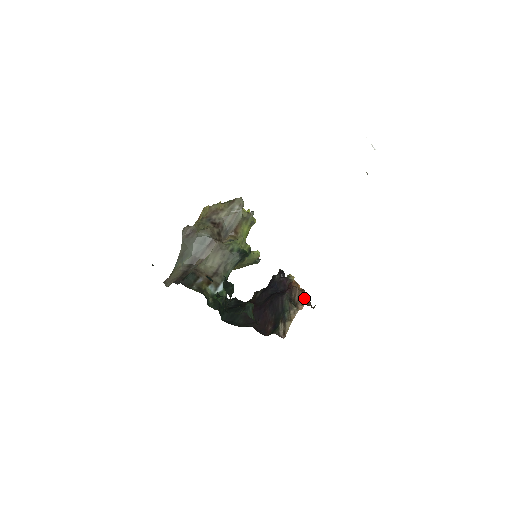
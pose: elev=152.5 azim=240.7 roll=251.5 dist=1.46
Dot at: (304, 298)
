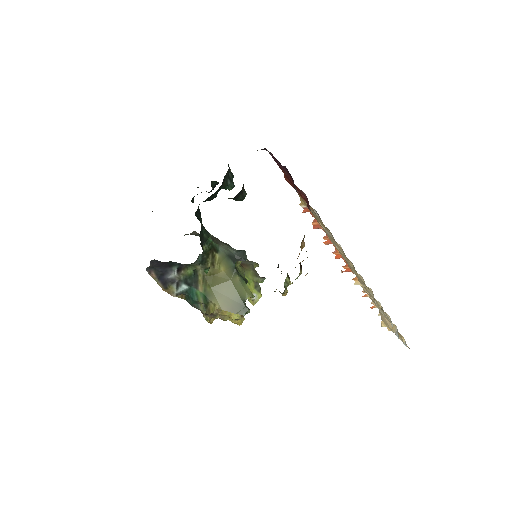
Dot at: occluded
